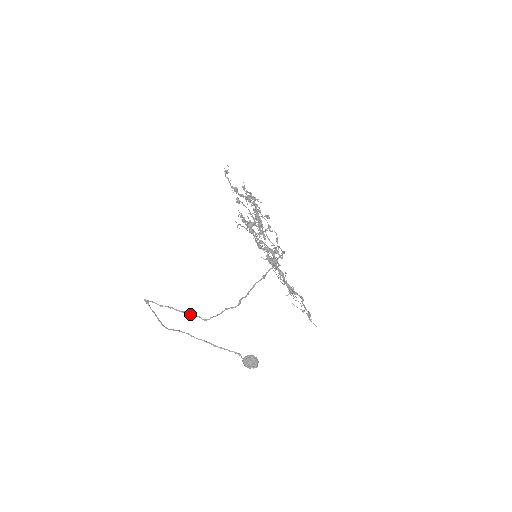
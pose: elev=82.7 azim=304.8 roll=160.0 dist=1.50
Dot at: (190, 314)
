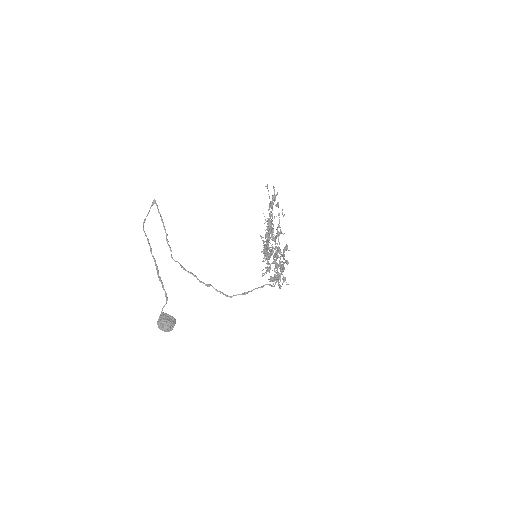
Dot at: (168, 241)
